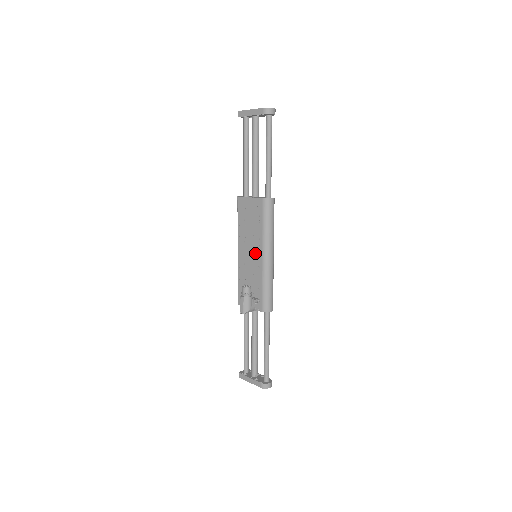
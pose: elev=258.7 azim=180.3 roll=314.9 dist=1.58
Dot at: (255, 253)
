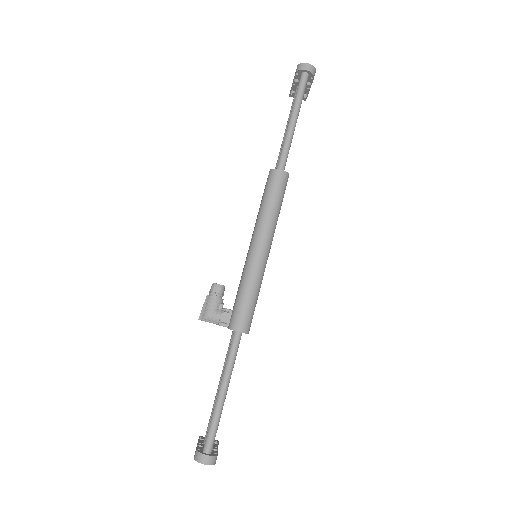
Dot at: (249, 246)
